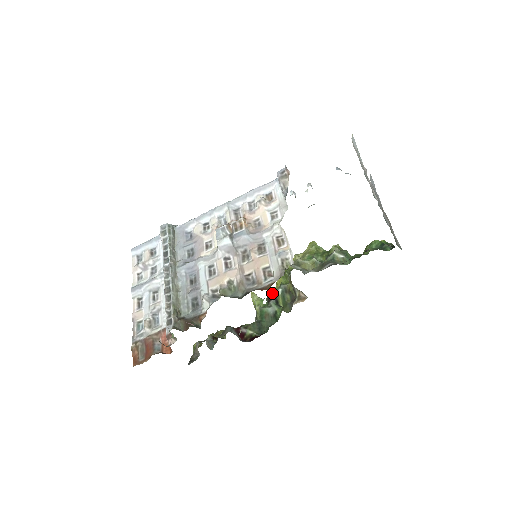
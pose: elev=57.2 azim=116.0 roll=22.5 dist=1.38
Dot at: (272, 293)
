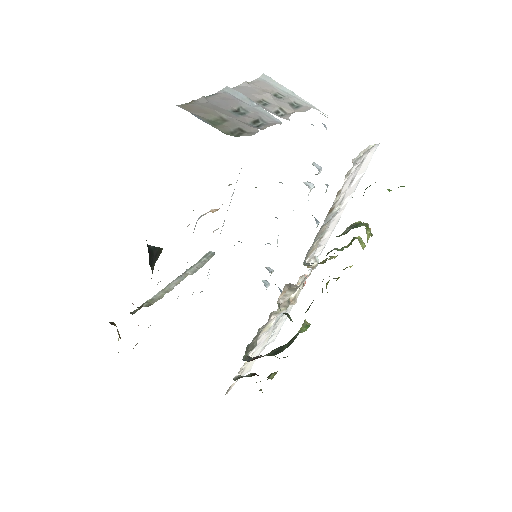
Dot at: occluded
